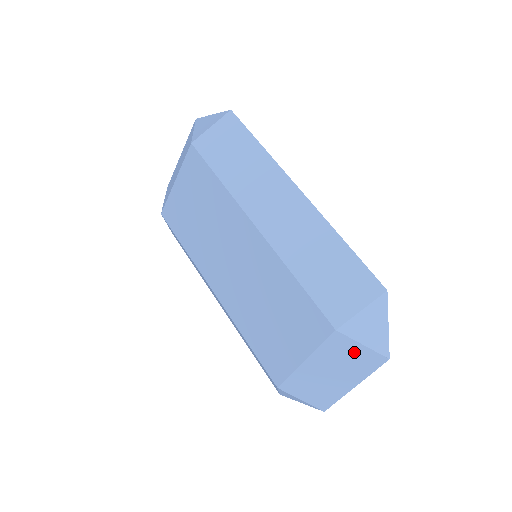
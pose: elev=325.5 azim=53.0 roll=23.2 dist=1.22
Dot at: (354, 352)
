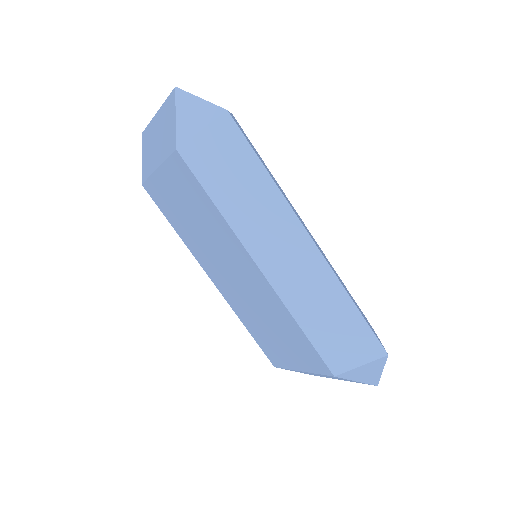
Dot at: occluded
